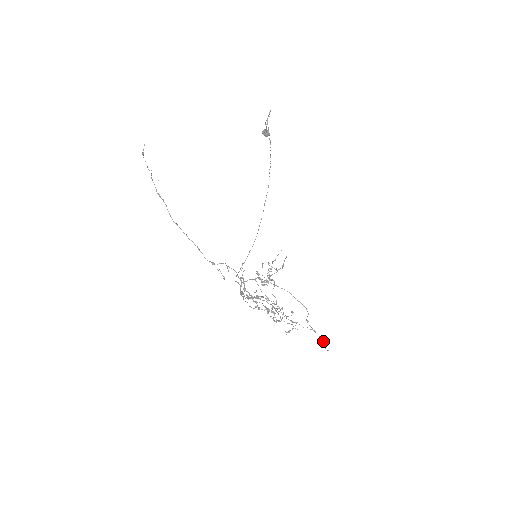
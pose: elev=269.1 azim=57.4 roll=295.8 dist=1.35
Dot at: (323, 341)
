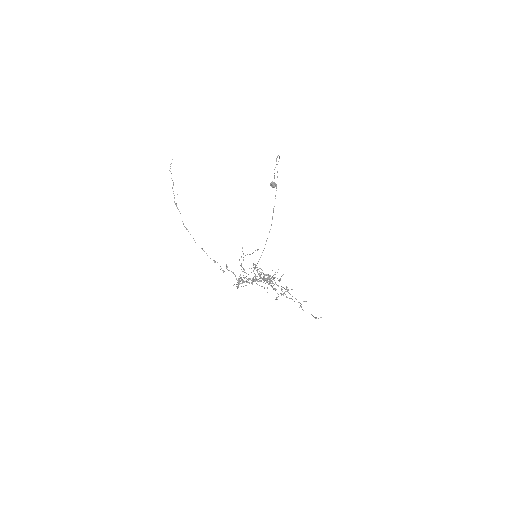
Dot at: (316, 318)
